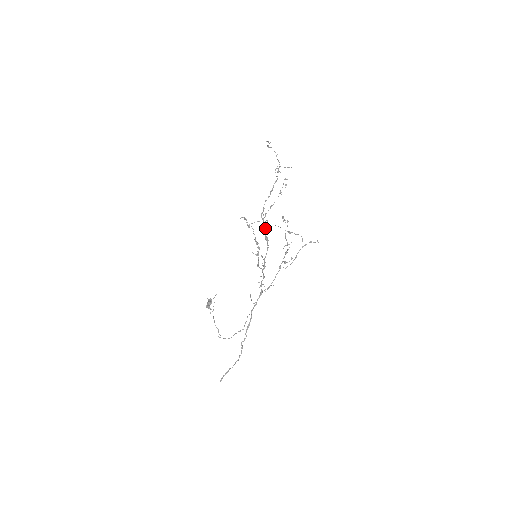
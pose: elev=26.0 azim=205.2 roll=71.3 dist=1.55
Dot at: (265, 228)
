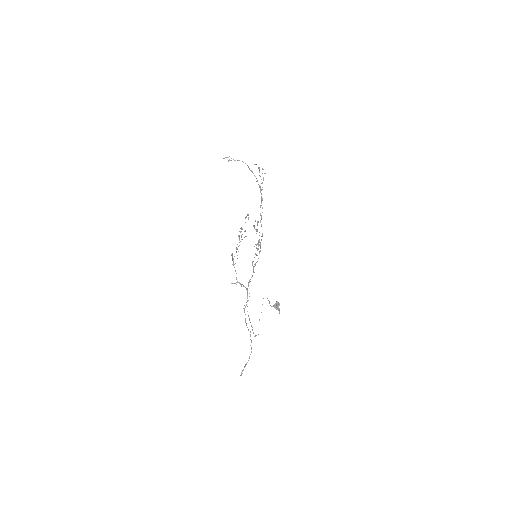
Dot at: occluded
